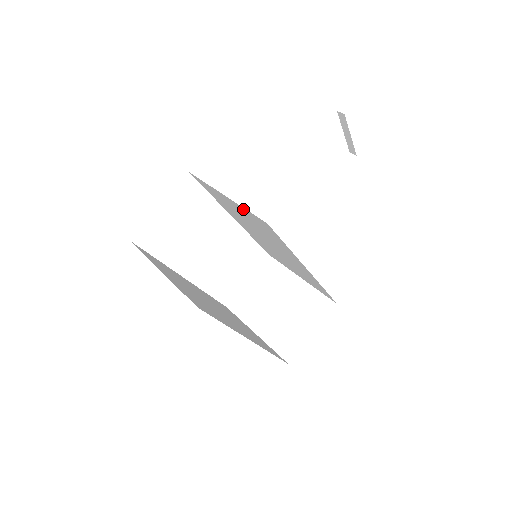
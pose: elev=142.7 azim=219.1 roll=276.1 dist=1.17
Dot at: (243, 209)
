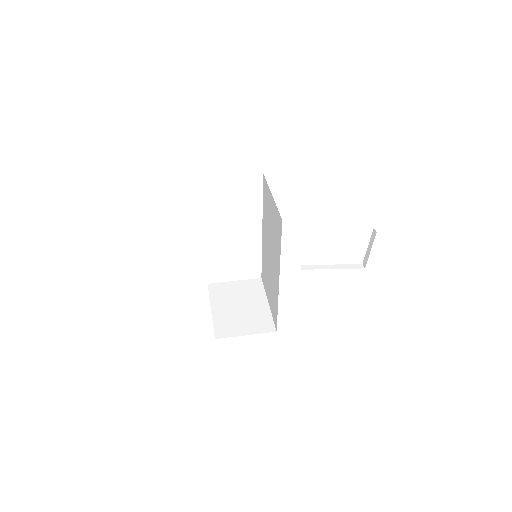
Dot at: (276, 208)
